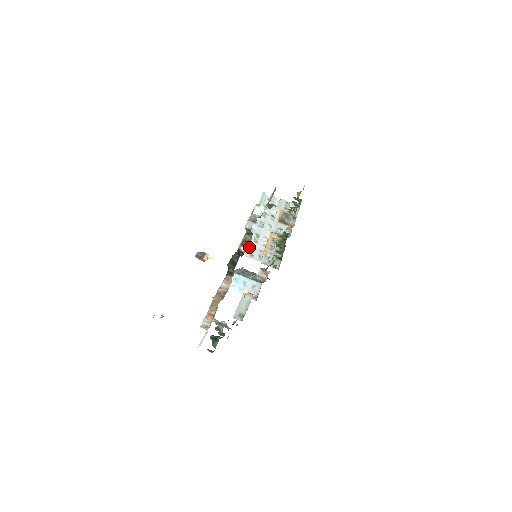
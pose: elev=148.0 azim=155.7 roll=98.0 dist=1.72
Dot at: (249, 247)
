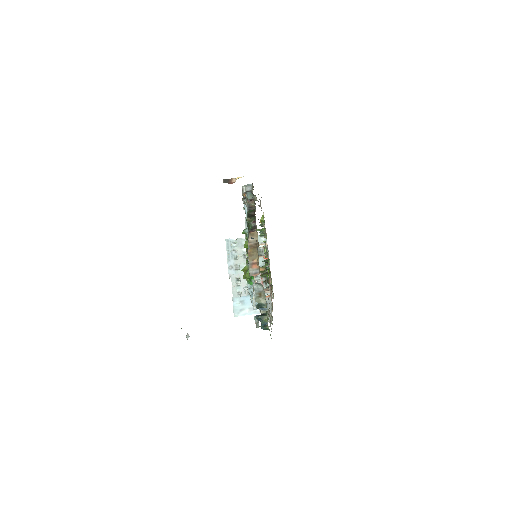
Dot at: (234, 293)
